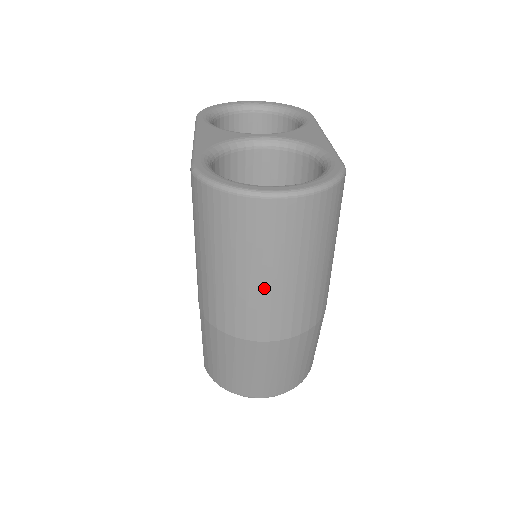
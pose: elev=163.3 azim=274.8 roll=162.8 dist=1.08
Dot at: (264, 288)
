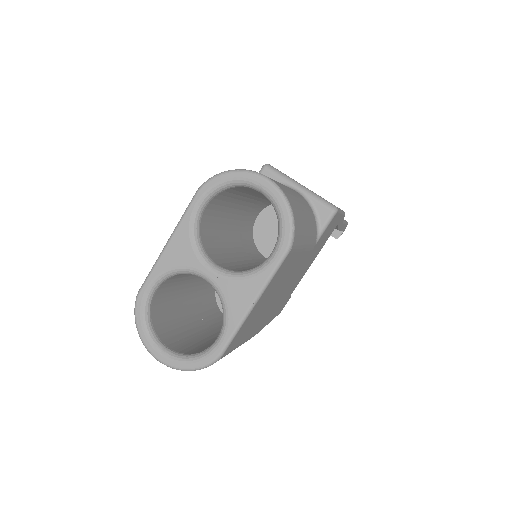
Dot at: occluded
